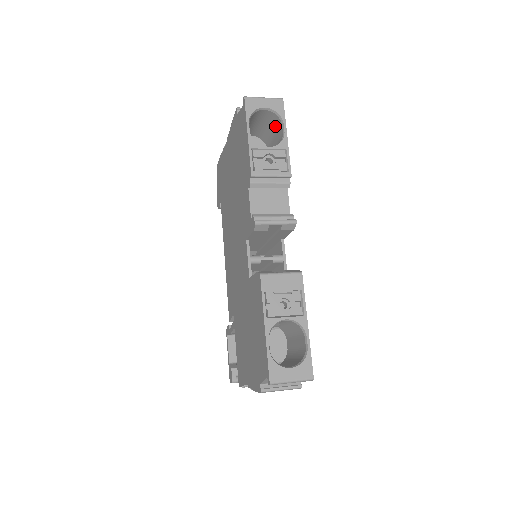
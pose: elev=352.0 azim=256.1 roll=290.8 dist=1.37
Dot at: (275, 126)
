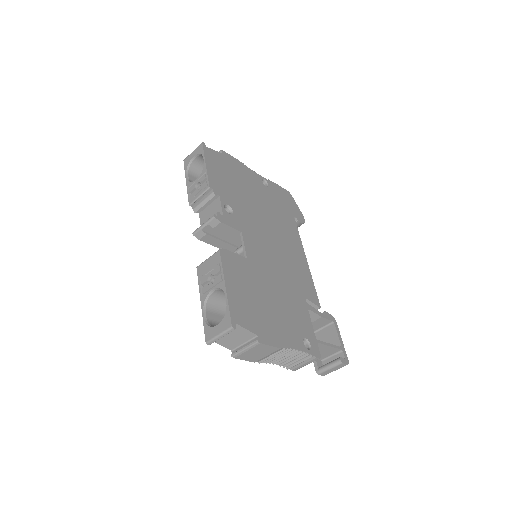
Dot at: occluded
